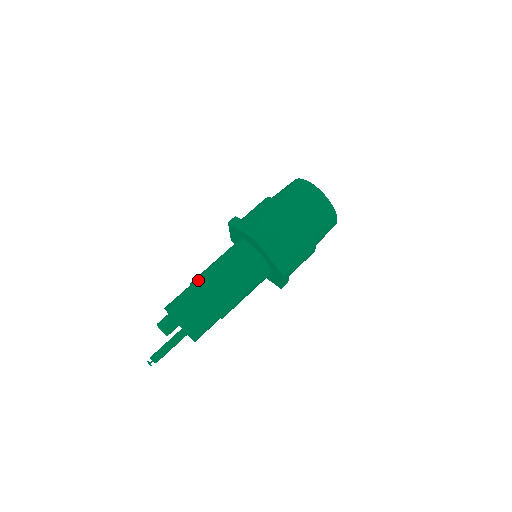
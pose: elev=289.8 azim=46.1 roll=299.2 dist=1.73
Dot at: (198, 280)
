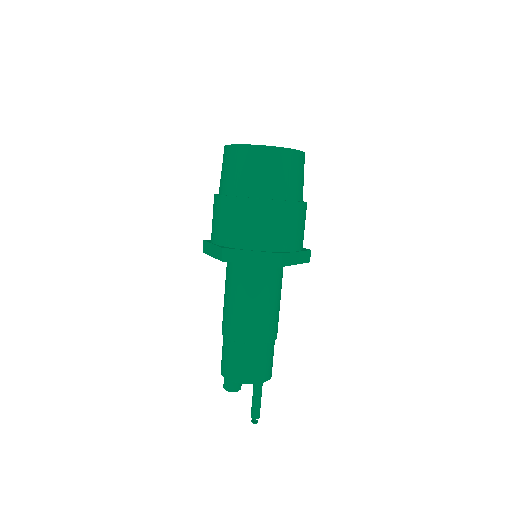
Dot at: (241, 335)
